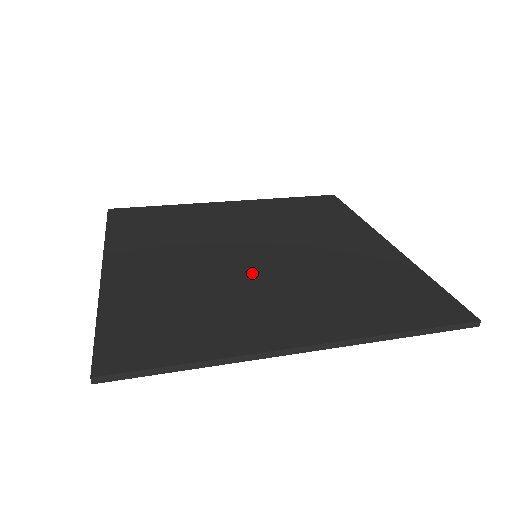
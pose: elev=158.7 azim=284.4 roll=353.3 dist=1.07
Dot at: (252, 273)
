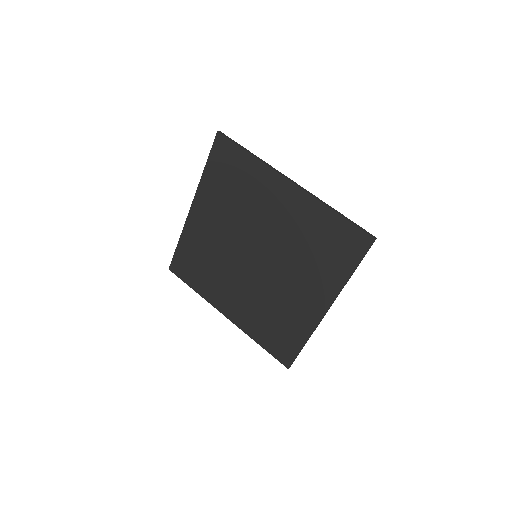
Dot at: (240, 269)
